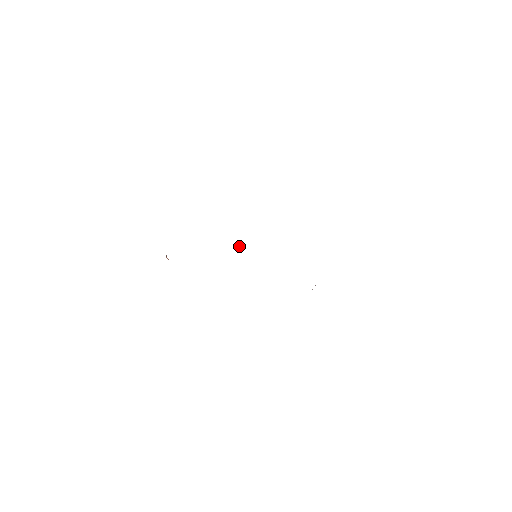
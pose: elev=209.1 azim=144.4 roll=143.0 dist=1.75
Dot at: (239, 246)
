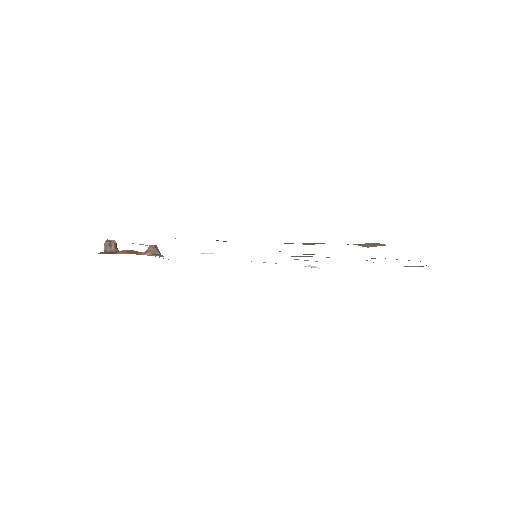
Dot at: occluded
